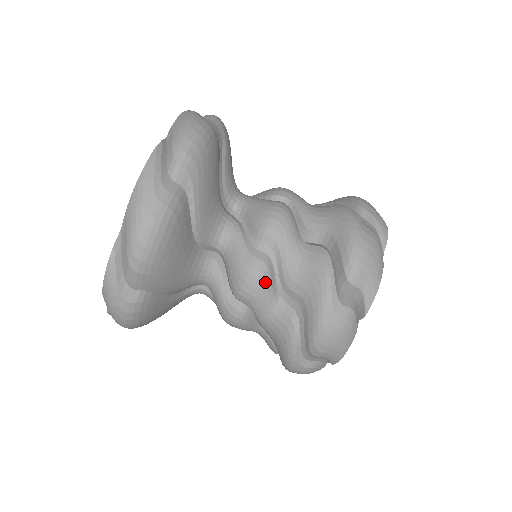
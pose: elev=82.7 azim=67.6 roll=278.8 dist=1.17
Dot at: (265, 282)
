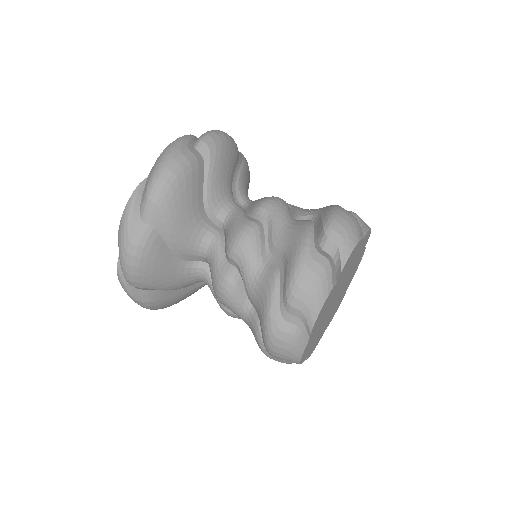
Dot at: (255, 239)
